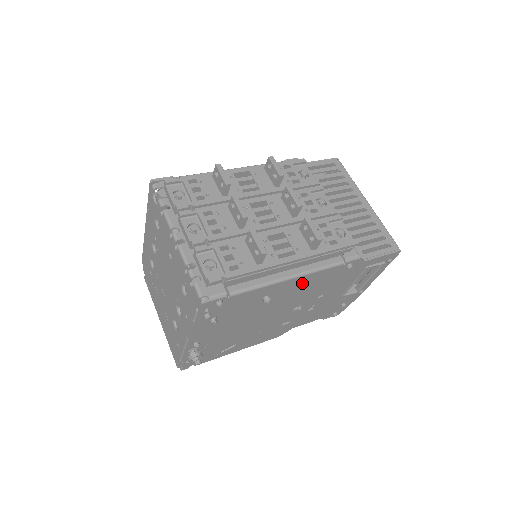
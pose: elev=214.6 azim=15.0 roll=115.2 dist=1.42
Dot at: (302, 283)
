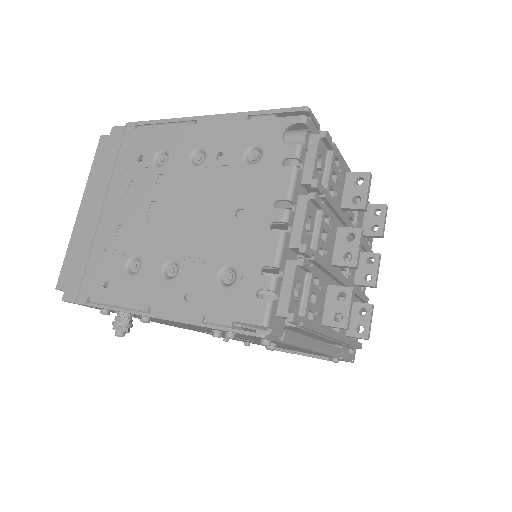
Dot at: occluded
